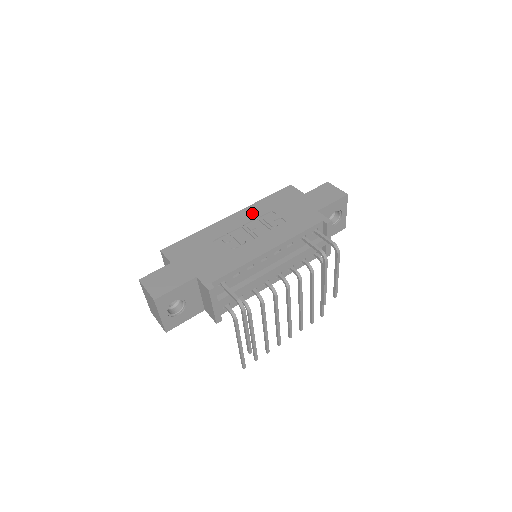
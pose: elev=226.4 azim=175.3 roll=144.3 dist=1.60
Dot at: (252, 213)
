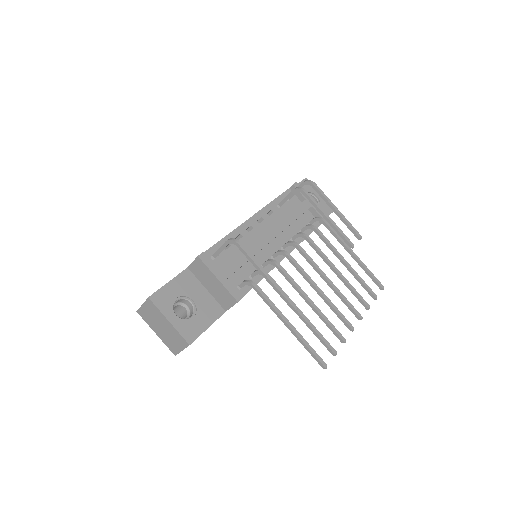
Dot at: occluded
